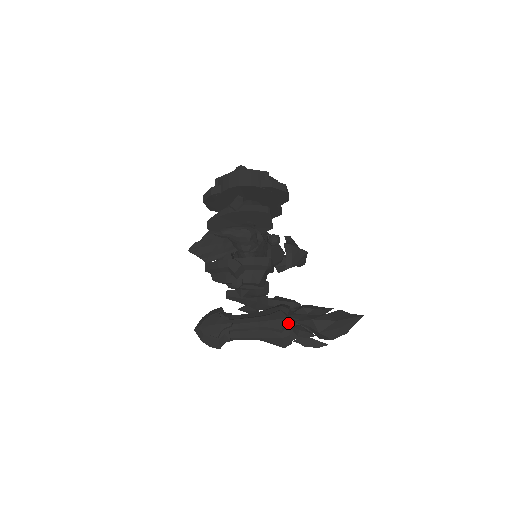
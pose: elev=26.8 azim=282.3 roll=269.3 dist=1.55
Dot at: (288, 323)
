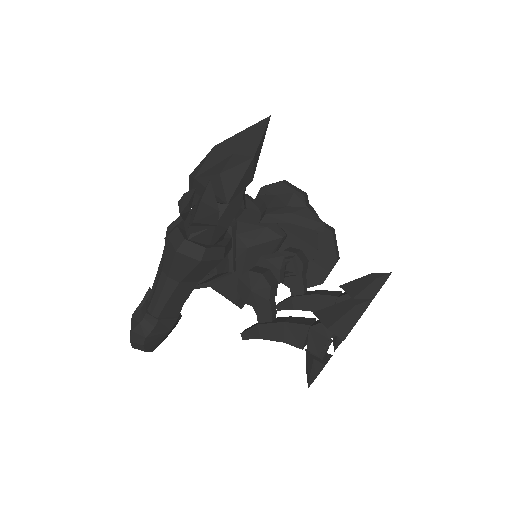
Dot at: (181, 217)
